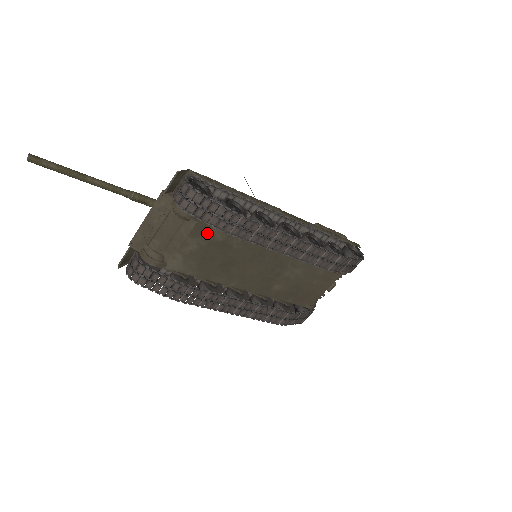
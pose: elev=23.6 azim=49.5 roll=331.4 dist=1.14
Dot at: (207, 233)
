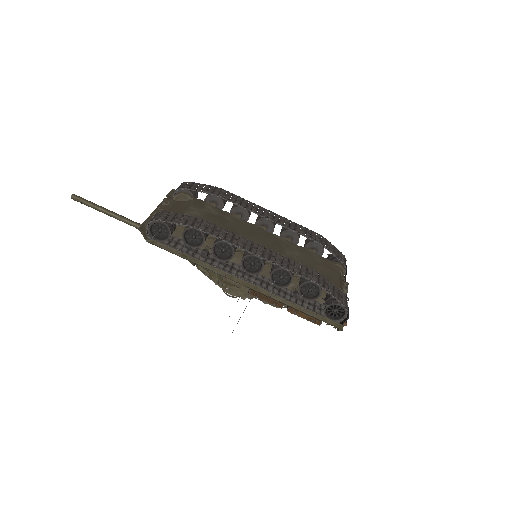
Dot at: (204, 208)
